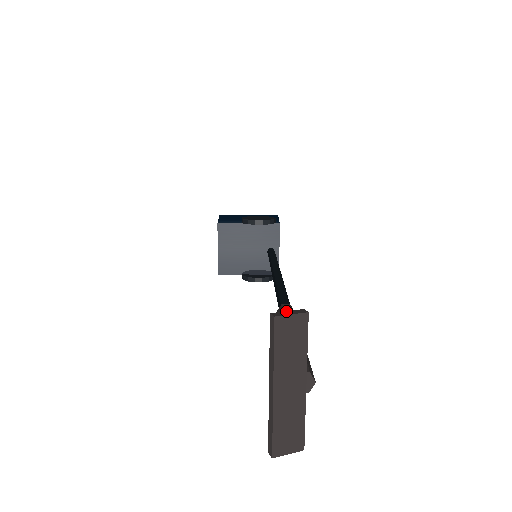
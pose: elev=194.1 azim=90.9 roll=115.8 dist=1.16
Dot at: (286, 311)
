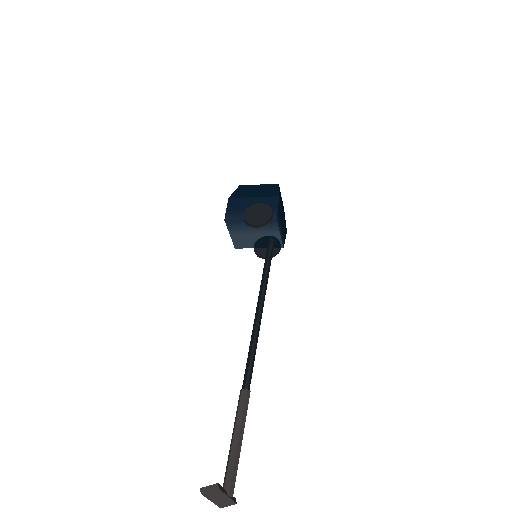
Dot at: (208, 486)
